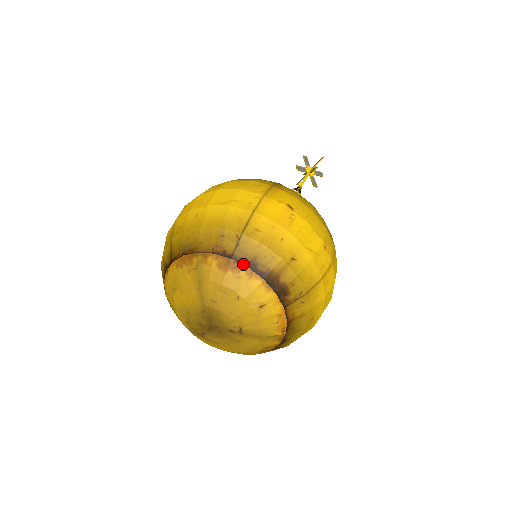
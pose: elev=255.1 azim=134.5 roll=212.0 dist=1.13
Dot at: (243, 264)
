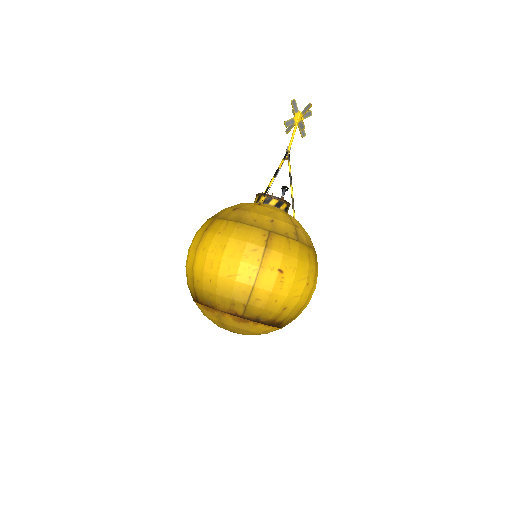
Dot at: (250, 320)
